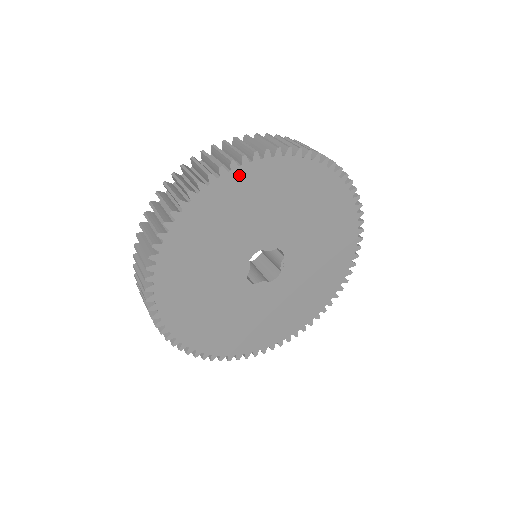
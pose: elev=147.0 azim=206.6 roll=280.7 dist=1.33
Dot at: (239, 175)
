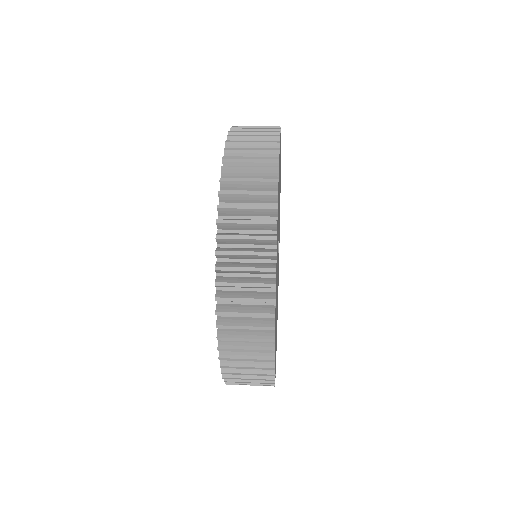
Dot at: occluded
